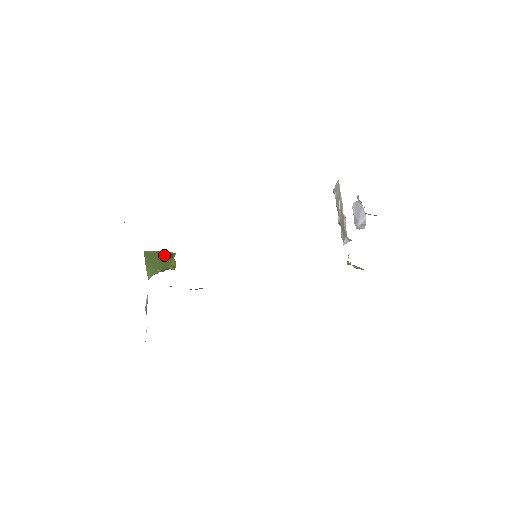
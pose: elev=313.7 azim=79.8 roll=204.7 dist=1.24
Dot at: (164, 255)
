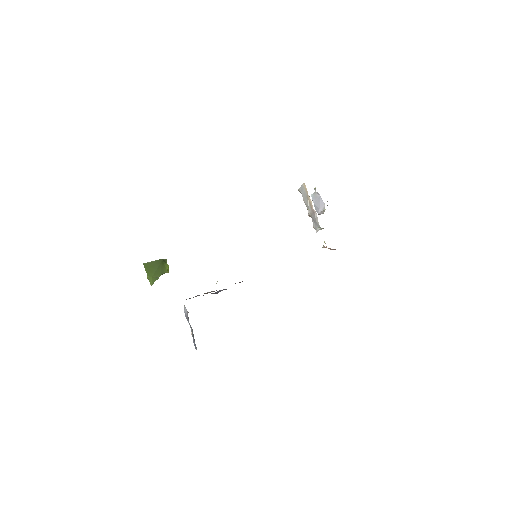
Dot at: (159, 263)
